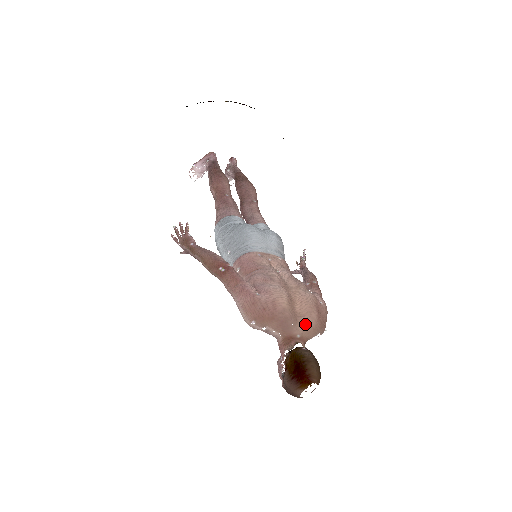
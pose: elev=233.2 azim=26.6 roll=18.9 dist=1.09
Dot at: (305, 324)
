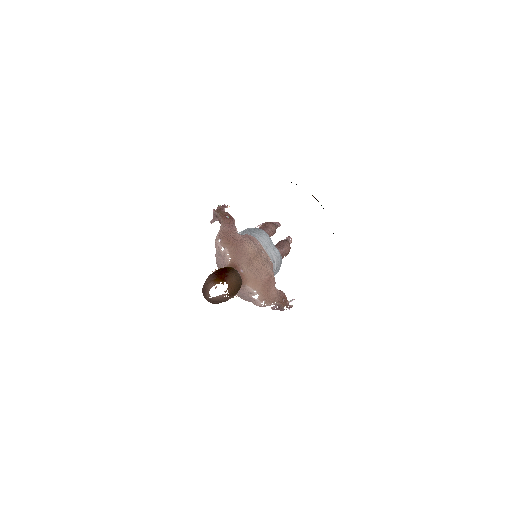
Dot at: (253, 272)
